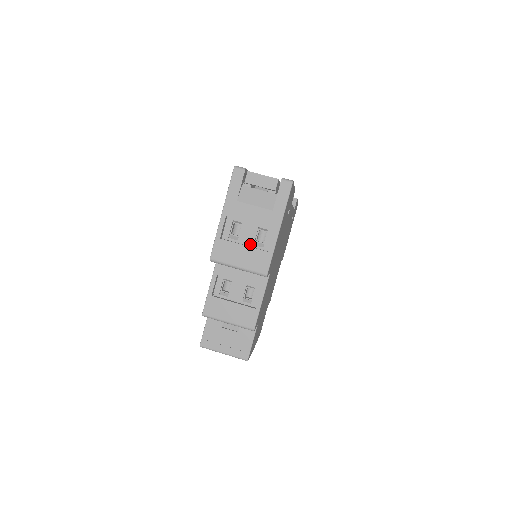
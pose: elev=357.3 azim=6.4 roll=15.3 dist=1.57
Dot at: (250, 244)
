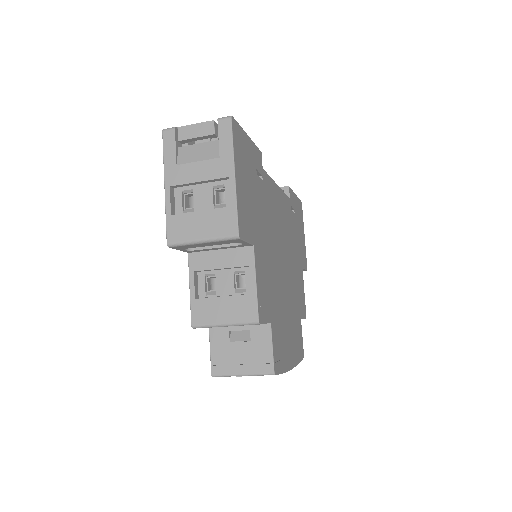
Dot at: occluded
